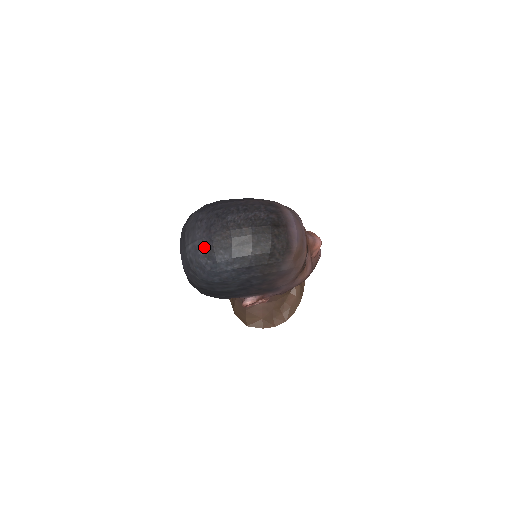
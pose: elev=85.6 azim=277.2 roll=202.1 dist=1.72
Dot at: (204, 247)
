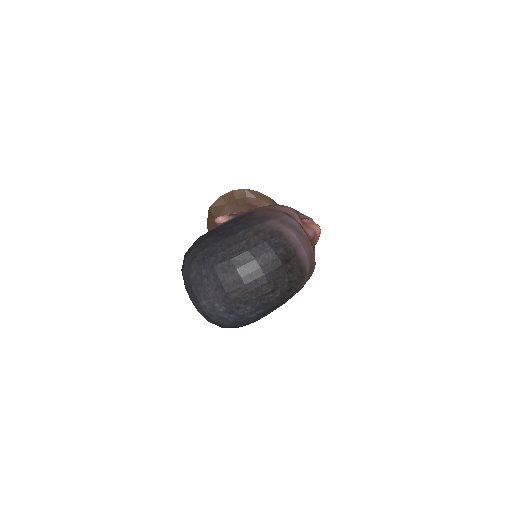
Dot at: (222, 305)
